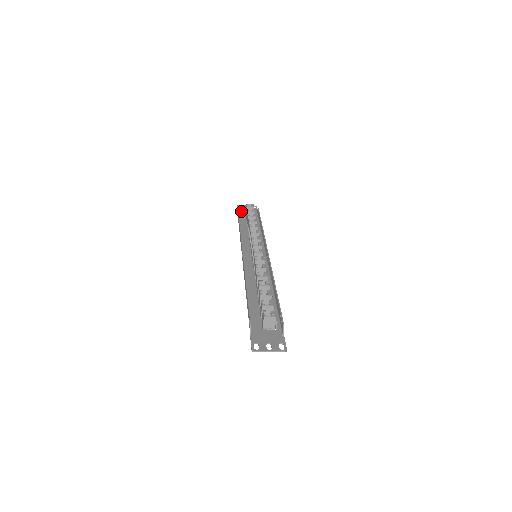
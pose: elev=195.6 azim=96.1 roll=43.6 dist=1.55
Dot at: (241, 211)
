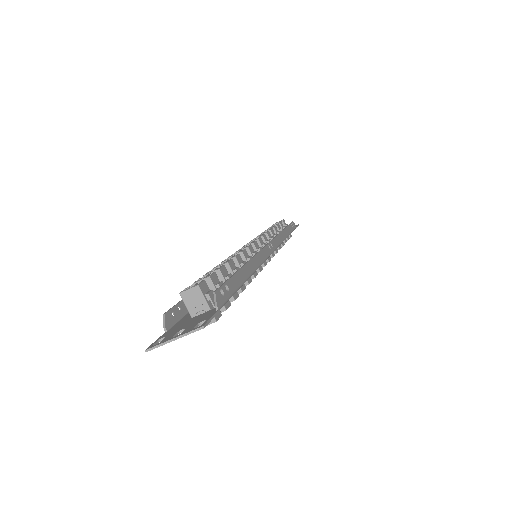
Dot at: occluded
